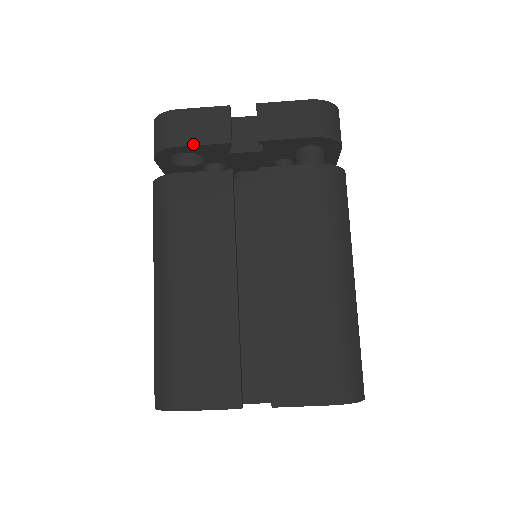
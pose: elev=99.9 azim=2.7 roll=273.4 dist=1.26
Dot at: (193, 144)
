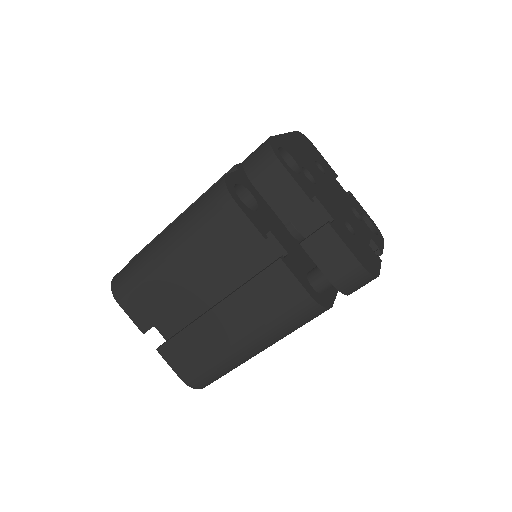
Dot at: (264, 196)
